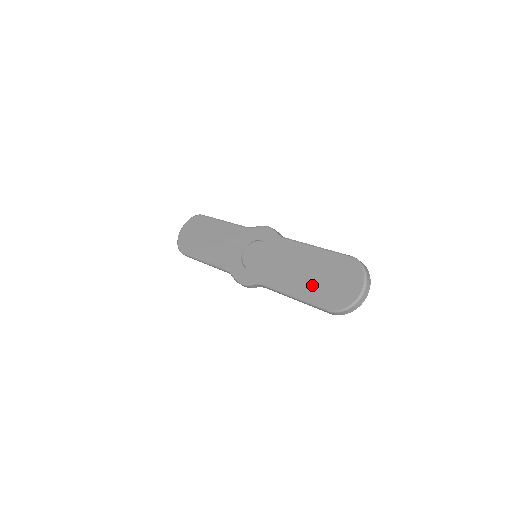
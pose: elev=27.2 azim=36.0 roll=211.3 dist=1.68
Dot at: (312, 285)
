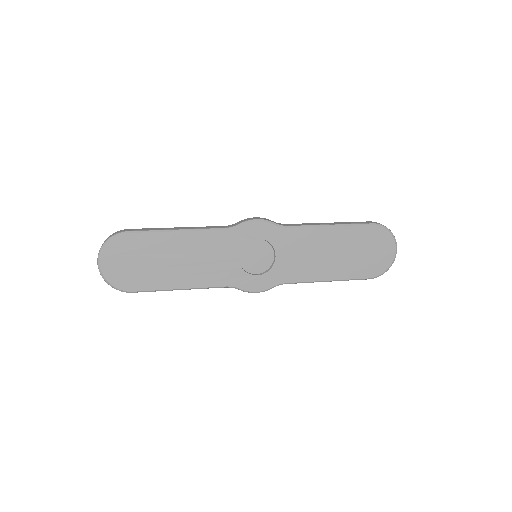
Dot at: (347, 264)
